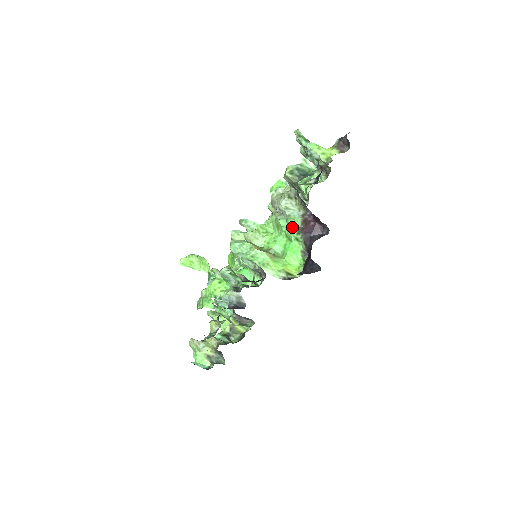
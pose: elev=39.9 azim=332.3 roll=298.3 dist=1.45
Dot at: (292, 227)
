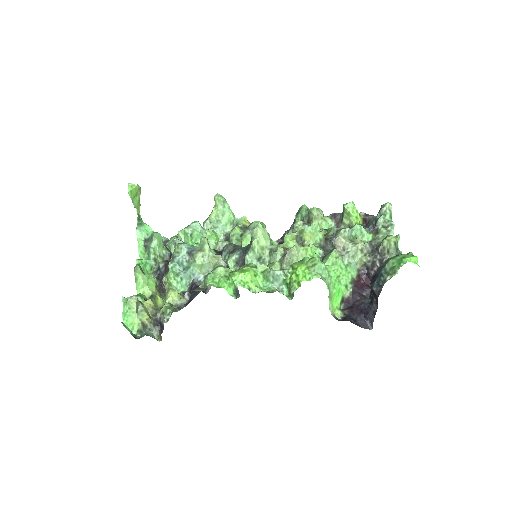
Dot at: (349, 274)
